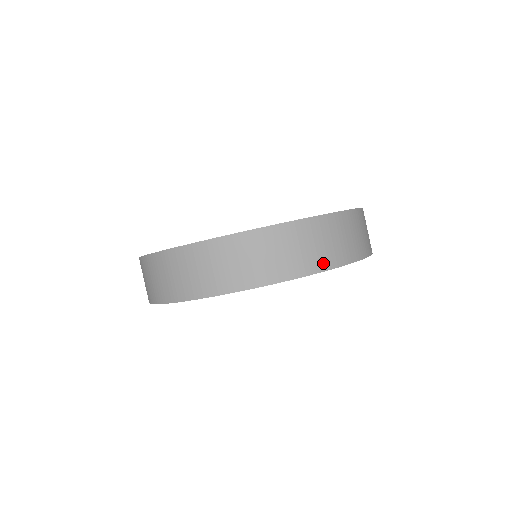
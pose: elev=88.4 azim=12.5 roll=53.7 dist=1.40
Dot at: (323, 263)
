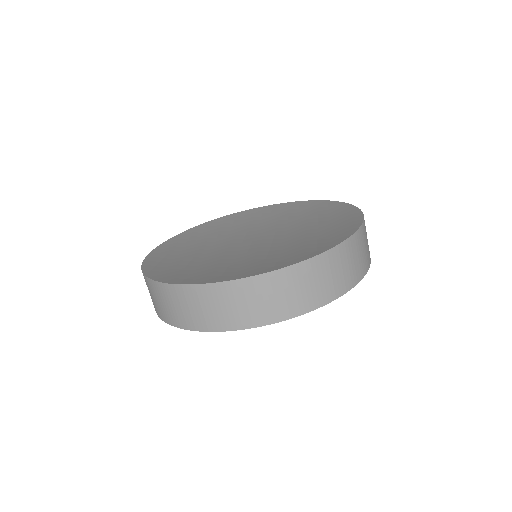
Dot at: (220, 324)
